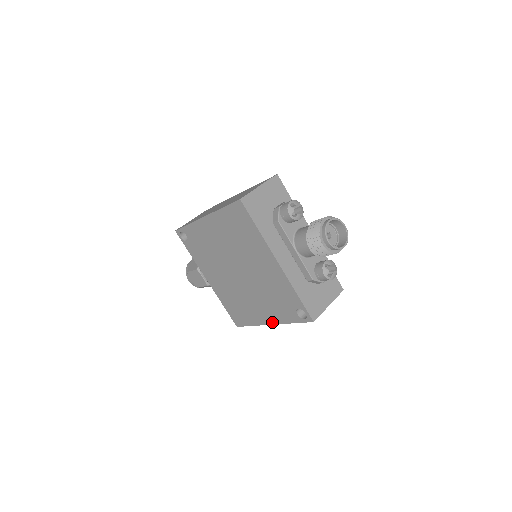
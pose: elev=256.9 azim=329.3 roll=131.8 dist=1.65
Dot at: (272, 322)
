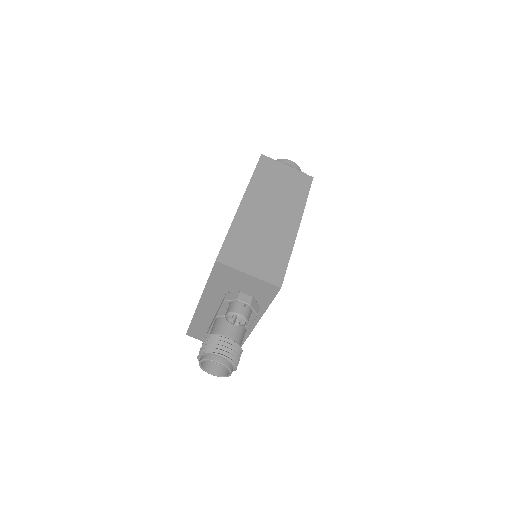
Dot at: occluded
